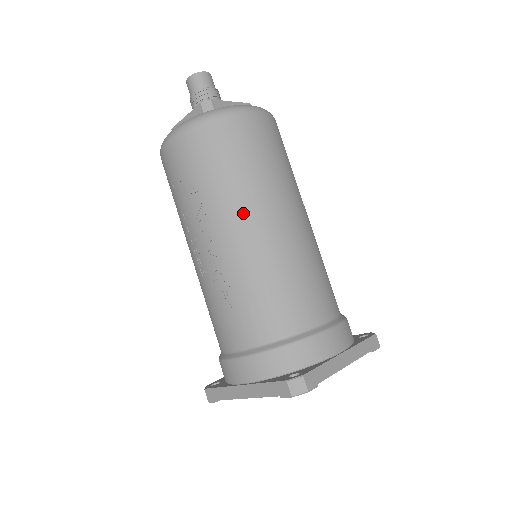
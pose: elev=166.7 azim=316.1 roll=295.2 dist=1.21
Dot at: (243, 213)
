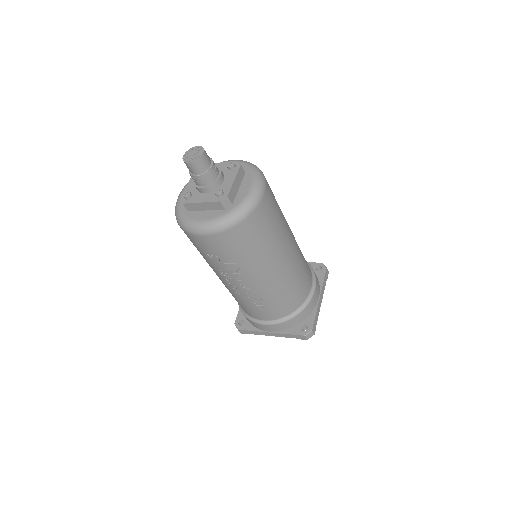
Dot at: (268, 267)
